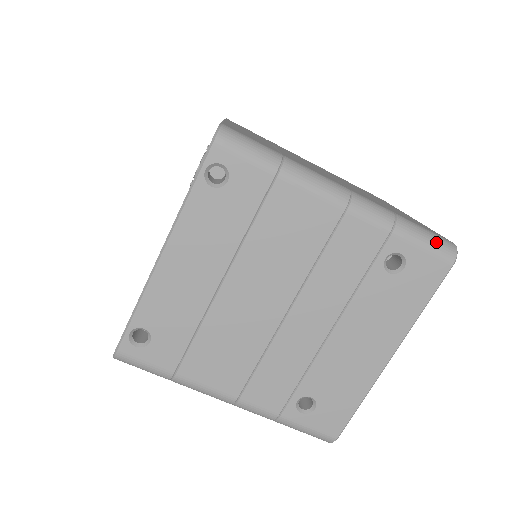
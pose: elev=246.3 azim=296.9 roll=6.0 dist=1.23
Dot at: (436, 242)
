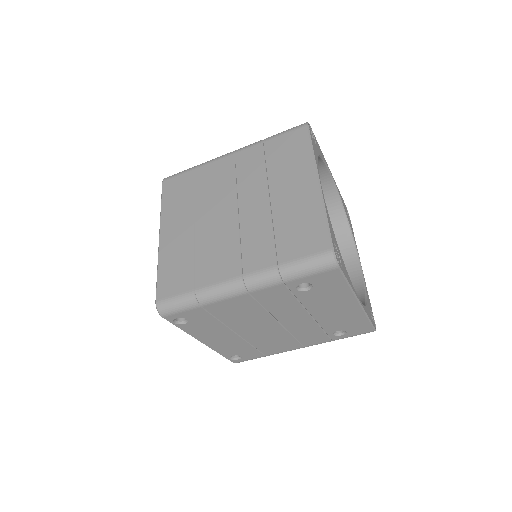
Dot at: (315, 266)
